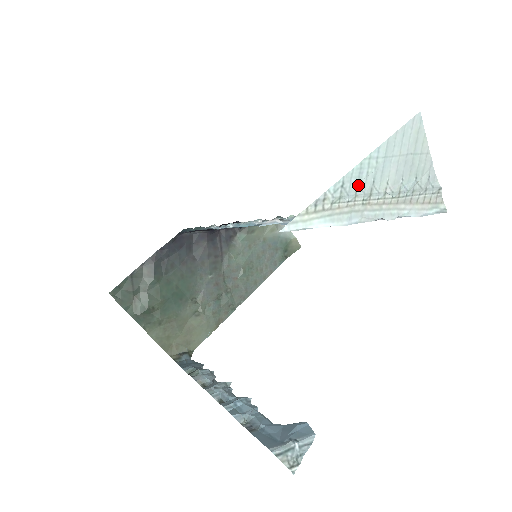
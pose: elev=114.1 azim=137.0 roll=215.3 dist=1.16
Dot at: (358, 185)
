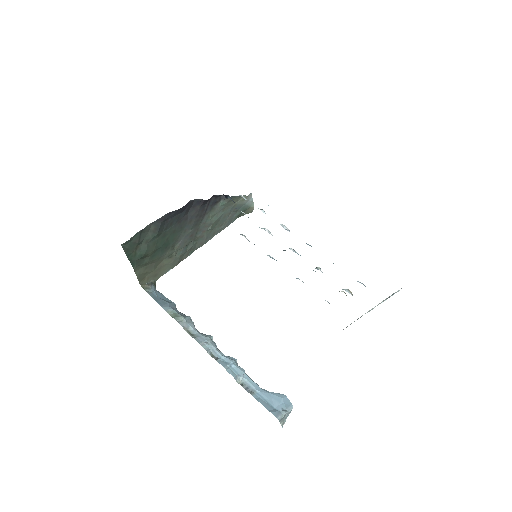
Dot at: occluded
